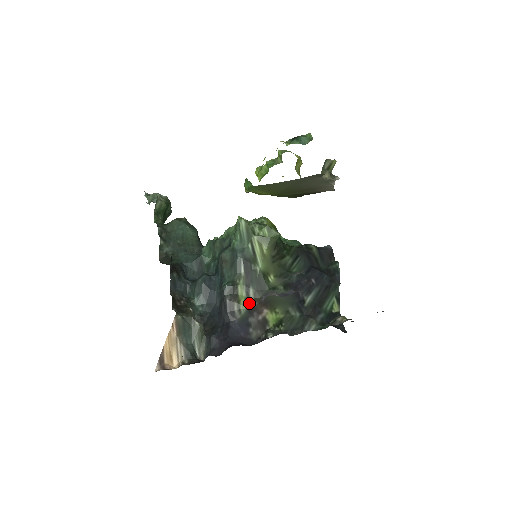
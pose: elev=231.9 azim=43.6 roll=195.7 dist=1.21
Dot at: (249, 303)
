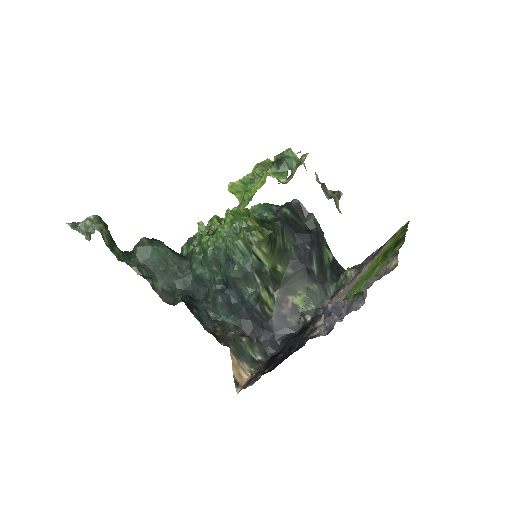
Dot at: (274, 299)
